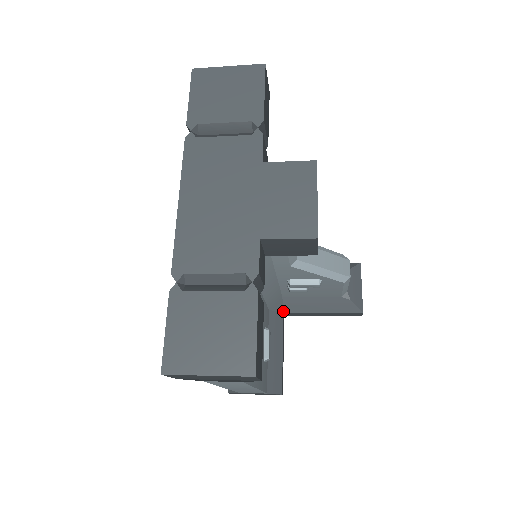
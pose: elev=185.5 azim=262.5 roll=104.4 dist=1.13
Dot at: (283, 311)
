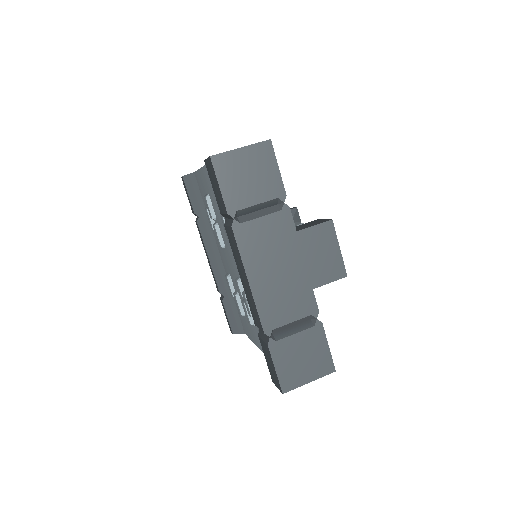
Dot at: occluded
